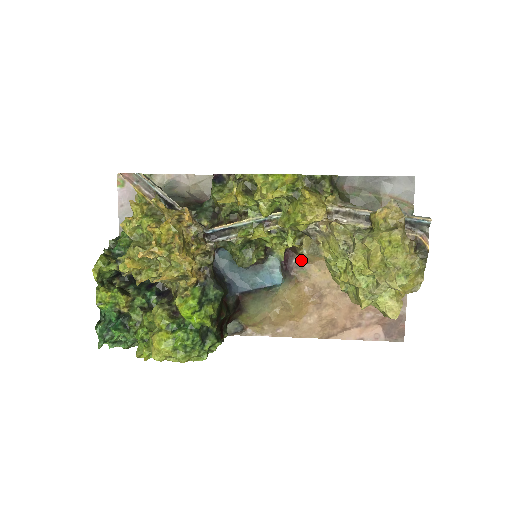
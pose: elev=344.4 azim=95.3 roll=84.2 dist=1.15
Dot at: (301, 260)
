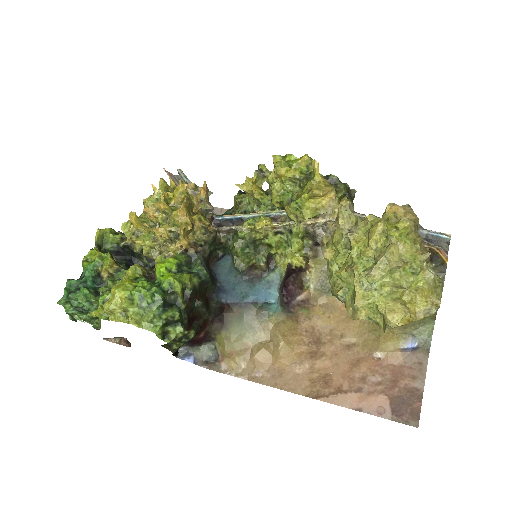
Dot at: (306, 298)
